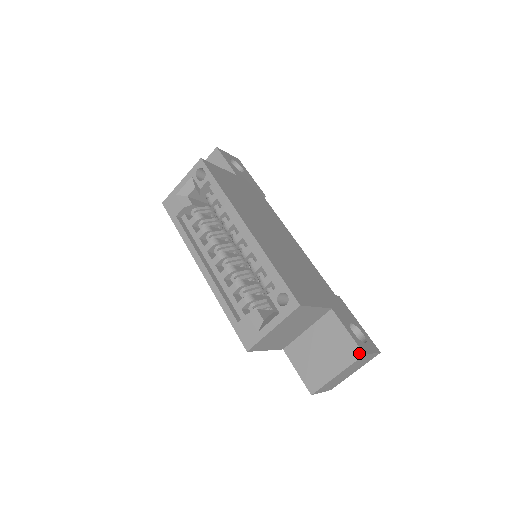
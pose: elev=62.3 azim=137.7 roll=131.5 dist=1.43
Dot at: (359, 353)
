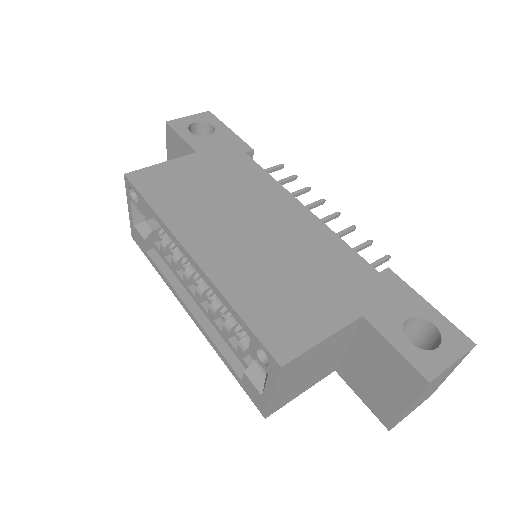
Dot at: (421, 380)
